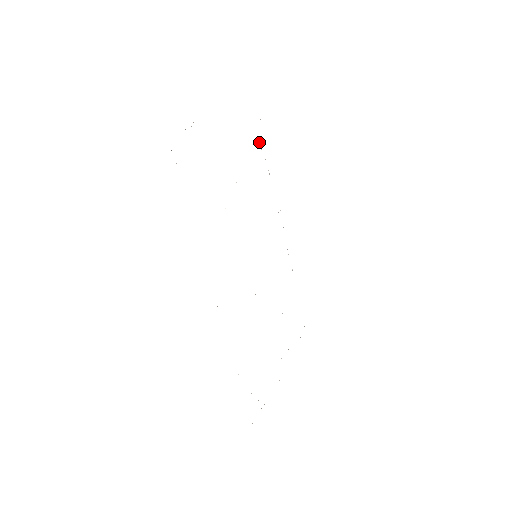
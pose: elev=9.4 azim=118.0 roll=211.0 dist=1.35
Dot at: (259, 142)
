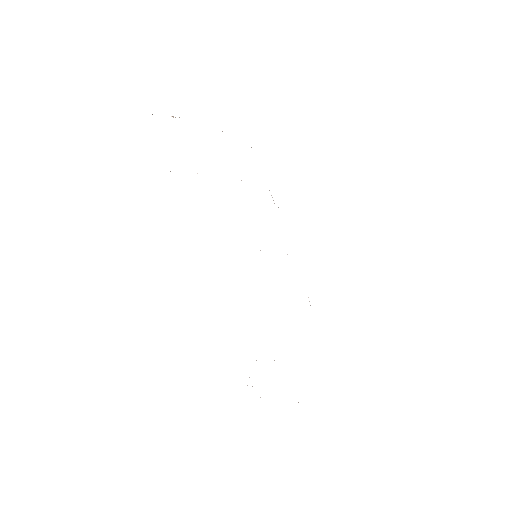
Dot at: occluded
